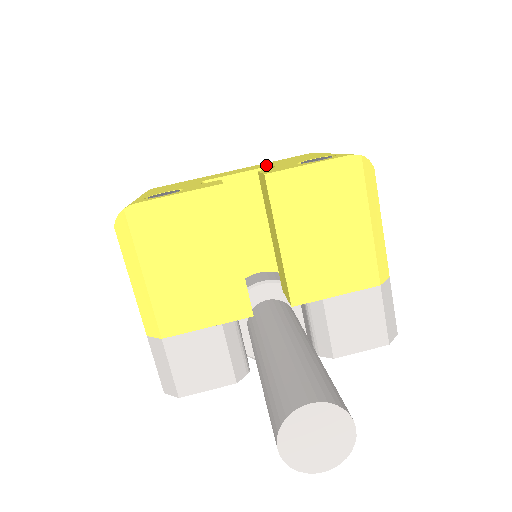
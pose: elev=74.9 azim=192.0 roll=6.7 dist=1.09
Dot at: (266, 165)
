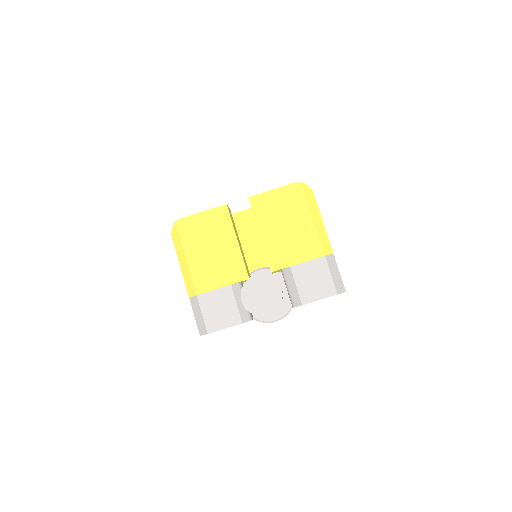
Dot at: occluded
